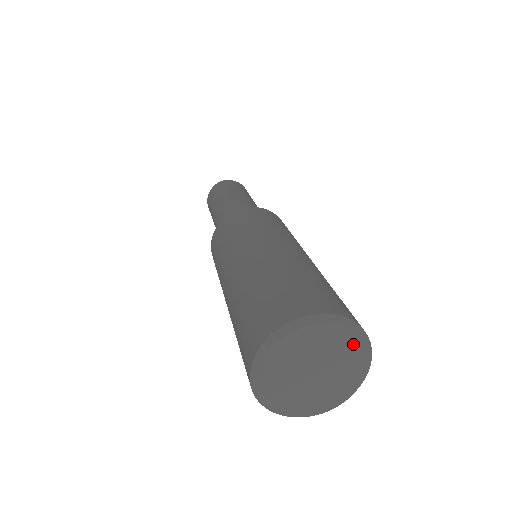
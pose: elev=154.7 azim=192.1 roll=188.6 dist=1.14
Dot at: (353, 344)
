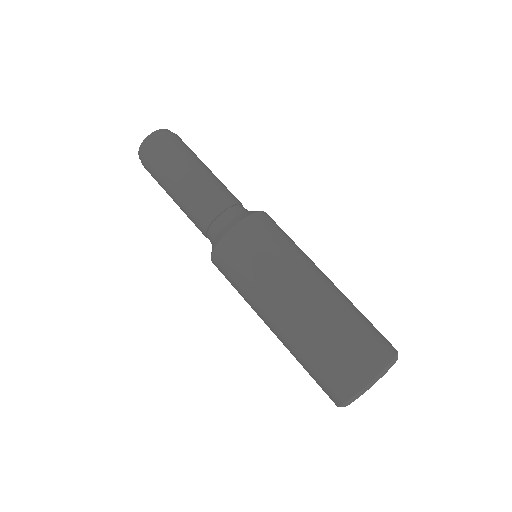
Dot at: occluded
